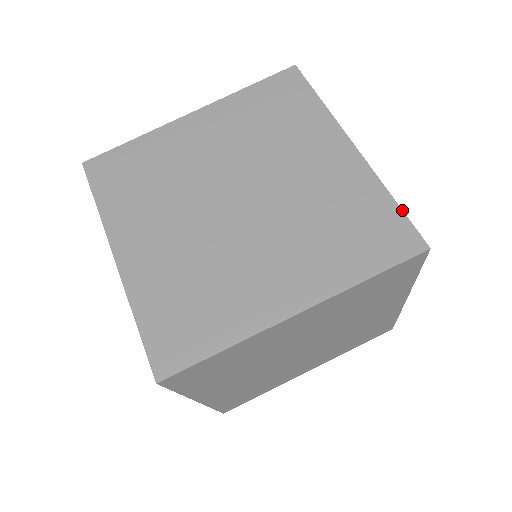
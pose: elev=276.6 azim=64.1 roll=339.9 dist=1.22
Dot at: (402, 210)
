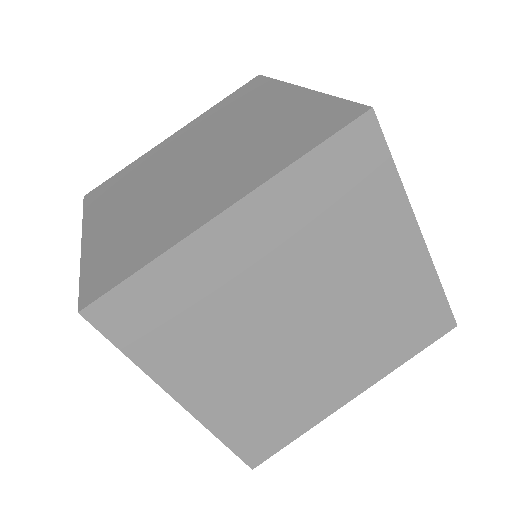
Dot at: occluded
